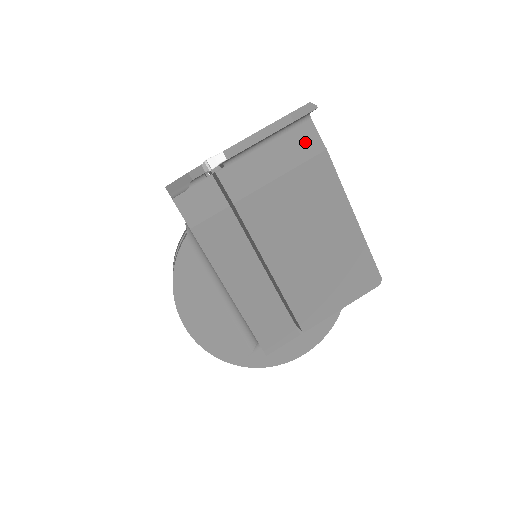
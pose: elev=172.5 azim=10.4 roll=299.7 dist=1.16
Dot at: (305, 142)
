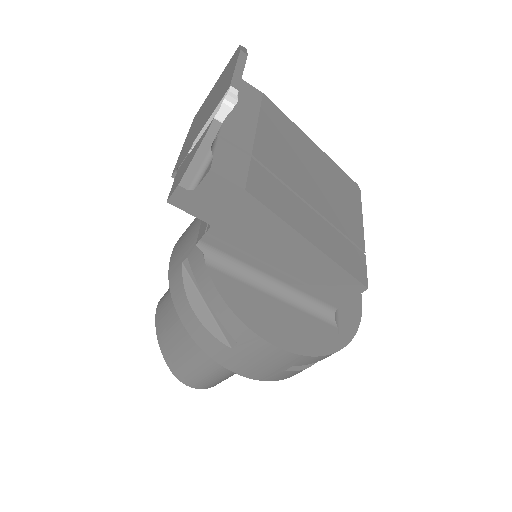
Dot at: (248, 92)
